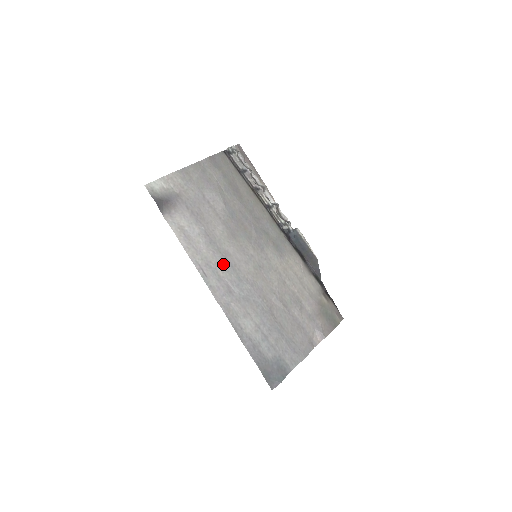
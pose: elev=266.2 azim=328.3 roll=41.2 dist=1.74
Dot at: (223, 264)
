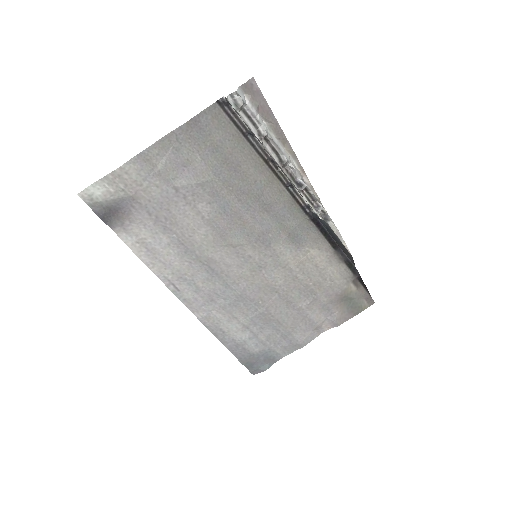
Dot at: (204, 273)
